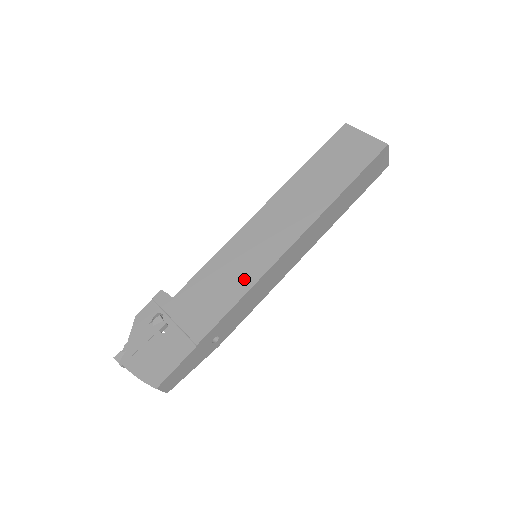
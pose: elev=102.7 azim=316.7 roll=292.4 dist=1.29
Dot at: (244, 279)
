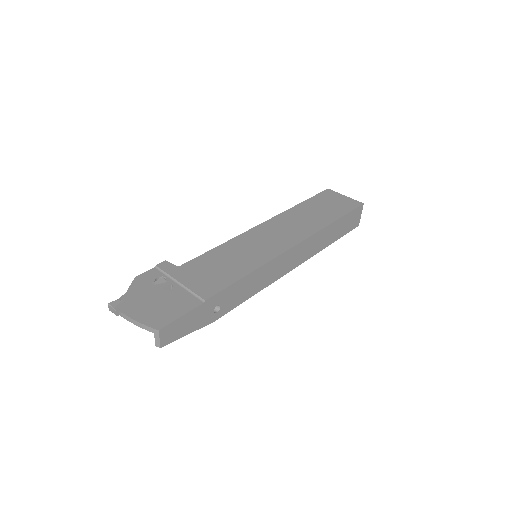
Dot at: (251, 261)
